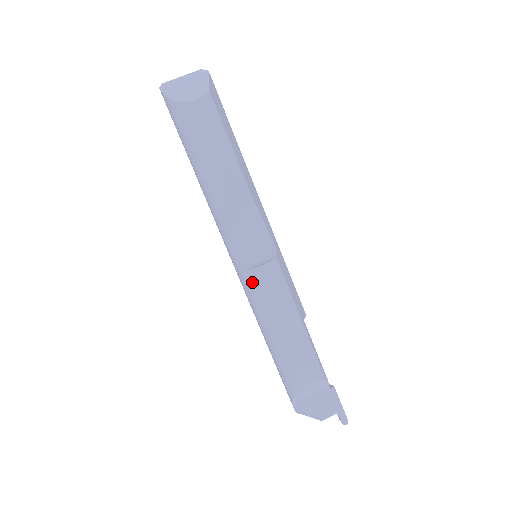
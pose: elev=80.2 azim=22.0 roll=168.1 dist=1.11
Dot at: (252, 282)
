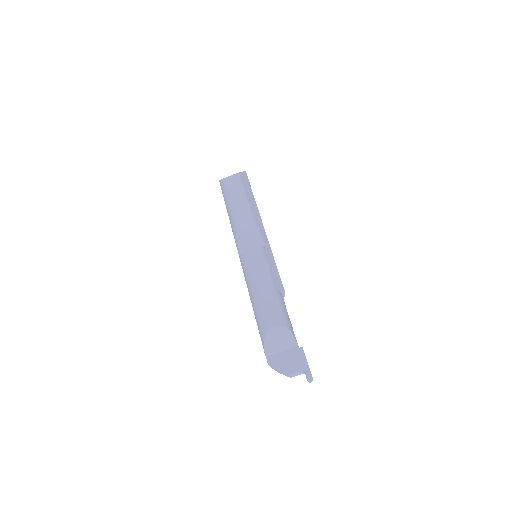
Dot at: (245, 262)
